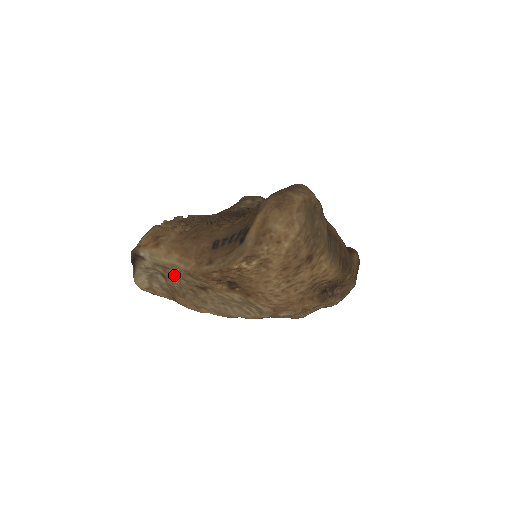
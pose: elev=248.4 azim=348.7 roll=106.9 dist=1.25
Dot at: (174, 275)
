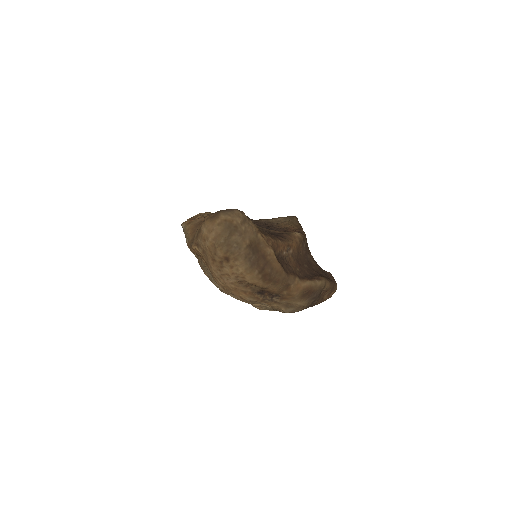
Dot at: occluded
